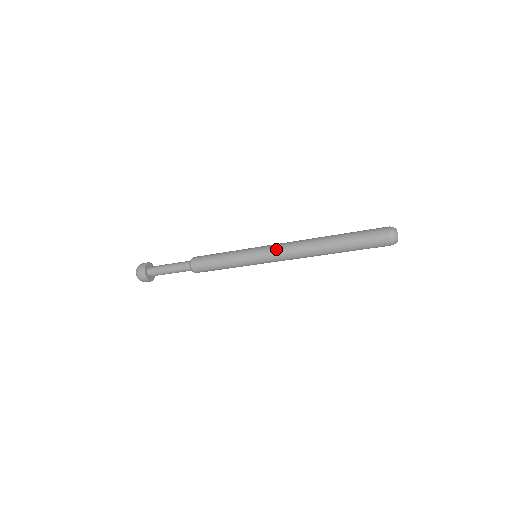
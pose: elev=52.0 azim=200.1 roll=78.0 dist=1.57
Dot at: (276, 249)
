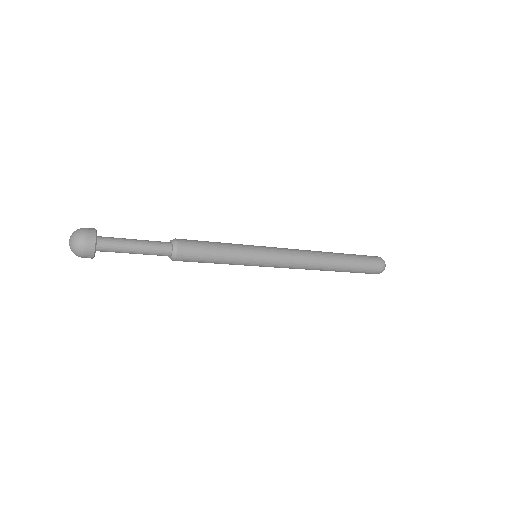
Dot at: (287, 258)
